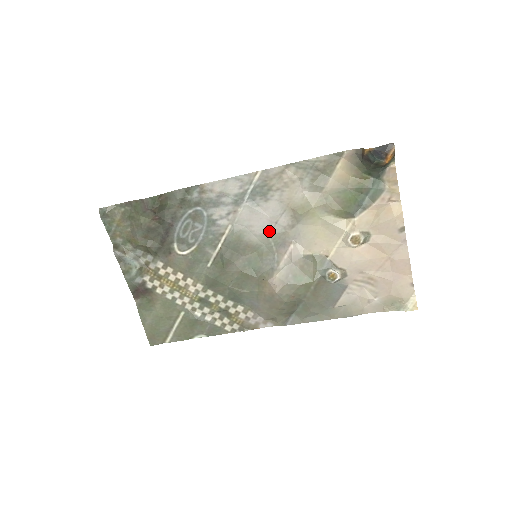
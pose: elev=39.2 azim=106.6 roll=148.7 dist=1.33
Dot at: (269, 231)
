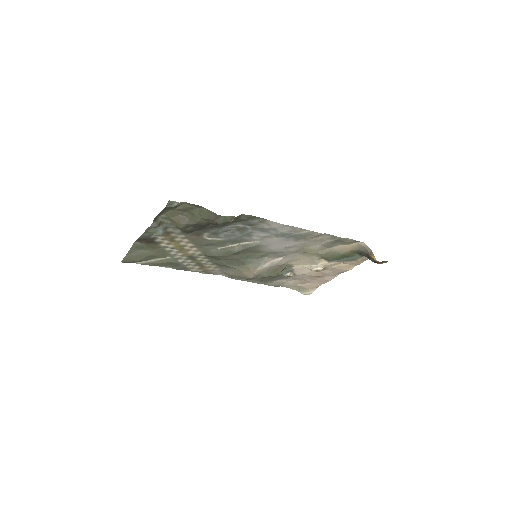
Dot at: (278, 250)
